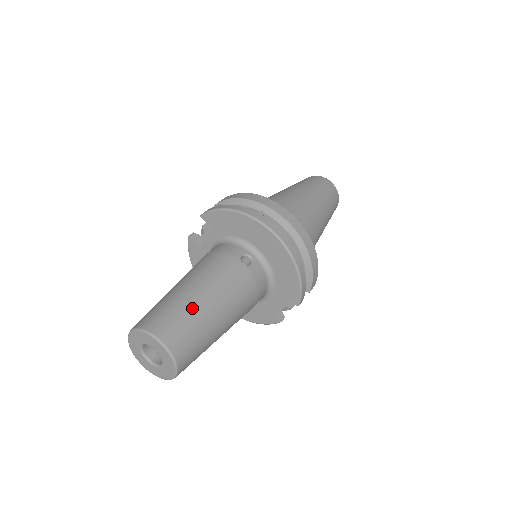
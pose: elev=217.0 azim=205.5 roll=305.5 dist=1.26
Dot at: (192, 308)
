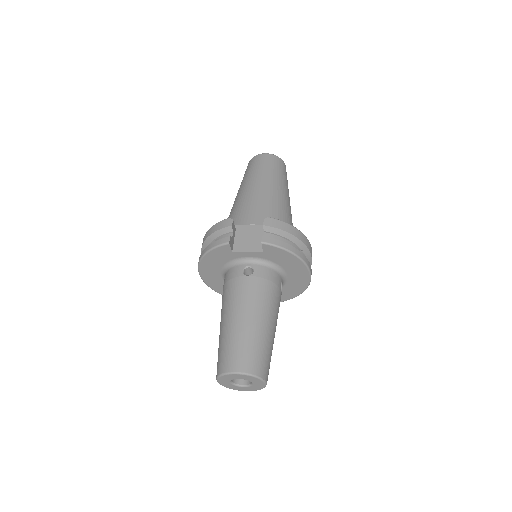
Dot at: (272, 347)
